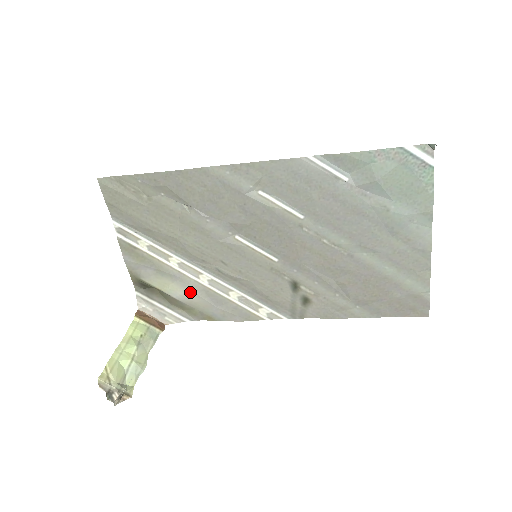
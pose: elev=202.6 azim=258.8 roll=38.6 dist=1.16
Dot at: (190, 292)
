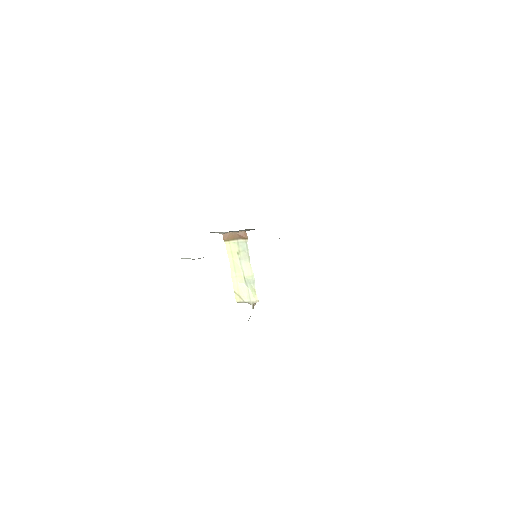
Dot at: occluded
